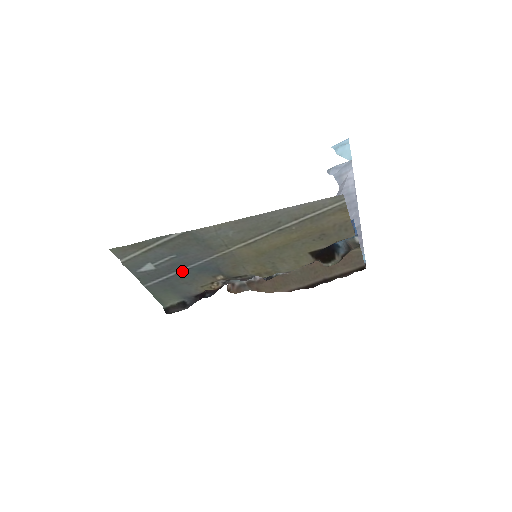
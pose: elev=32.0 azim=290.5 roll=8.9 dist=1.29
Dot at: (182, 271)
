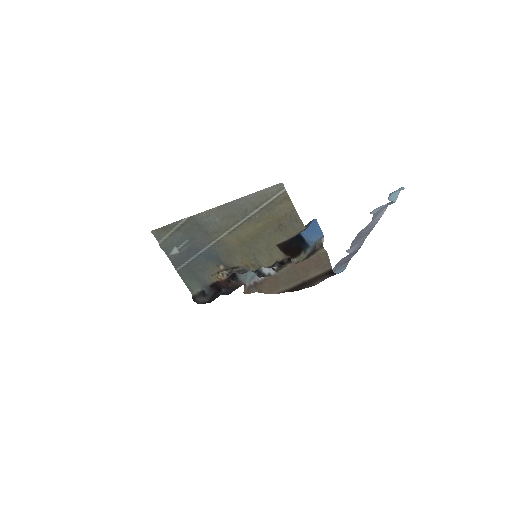
Dot at: (196, 257)
